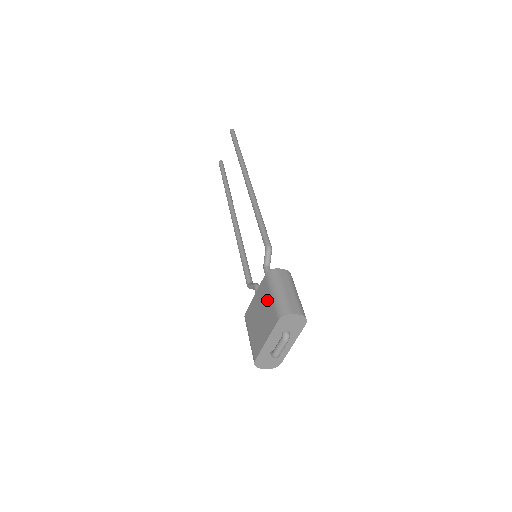
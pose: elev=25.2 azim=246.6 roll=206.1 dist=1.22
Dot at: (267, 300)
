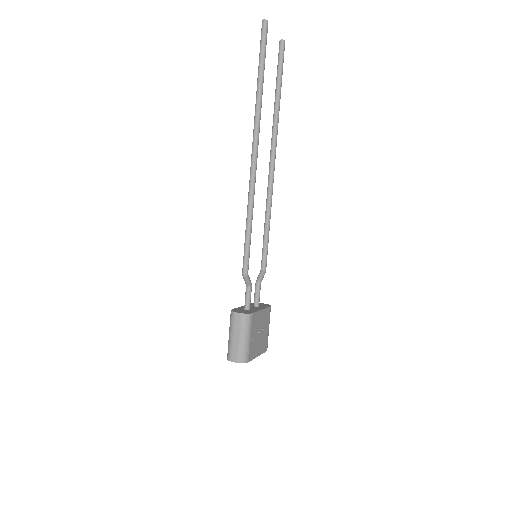
Dot at: occluded
